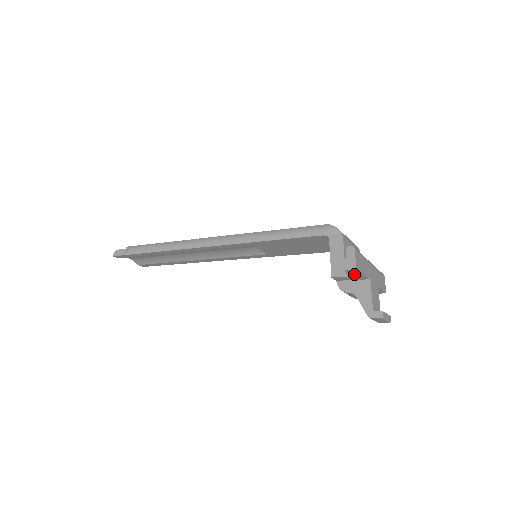
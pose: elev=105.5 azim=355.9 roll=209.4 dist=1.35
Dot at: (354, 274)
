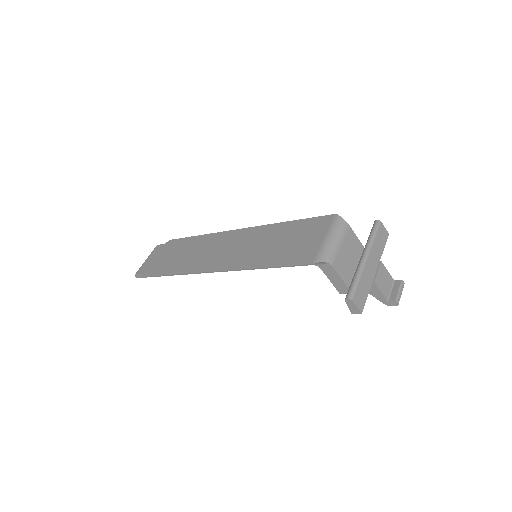
Dot at: occluded
